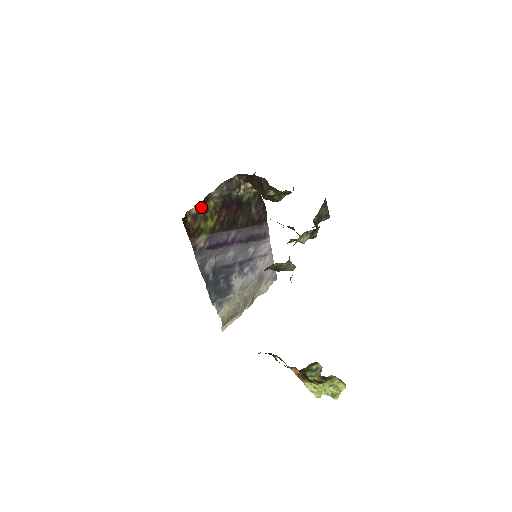
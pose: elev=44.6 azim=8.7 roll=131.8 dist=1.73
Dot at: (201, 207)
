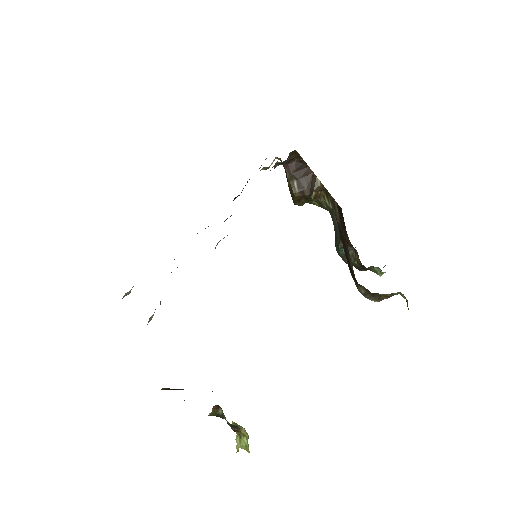
Dot at: occluded
